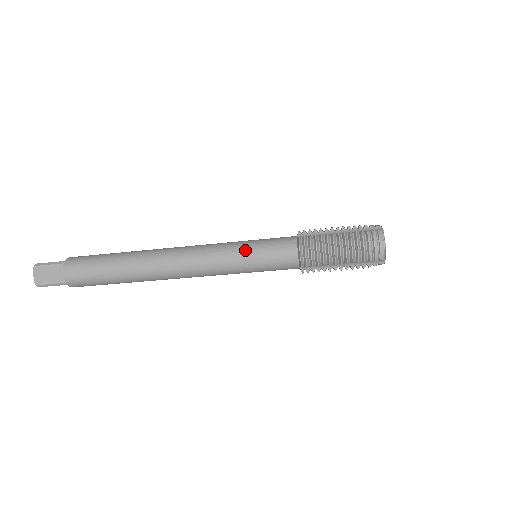
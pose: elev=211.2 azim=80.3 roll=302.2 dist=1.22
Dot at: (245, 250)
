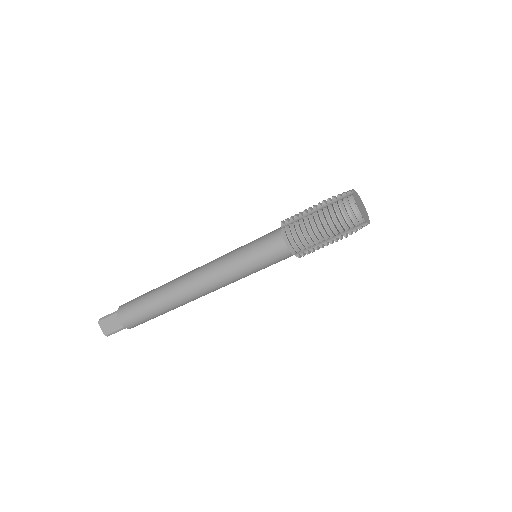
Dot at: (242, 256)
